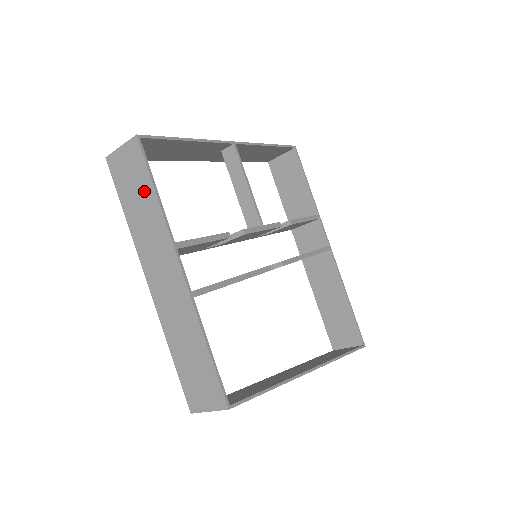
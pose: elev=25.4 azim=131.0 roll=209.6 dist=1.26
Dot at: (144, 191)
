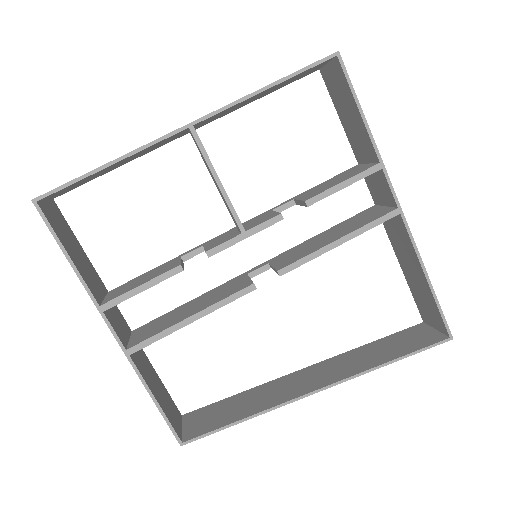
Dot at: occluded
